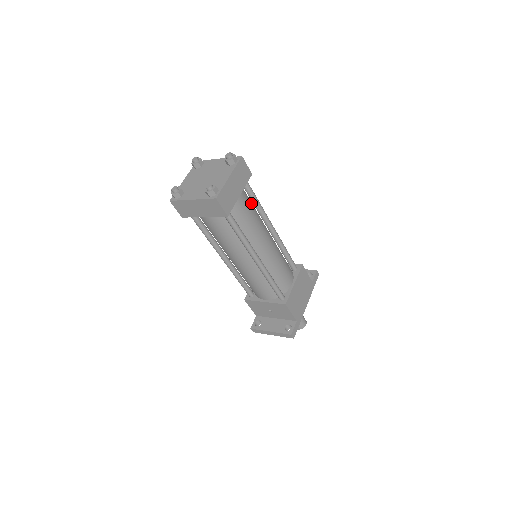
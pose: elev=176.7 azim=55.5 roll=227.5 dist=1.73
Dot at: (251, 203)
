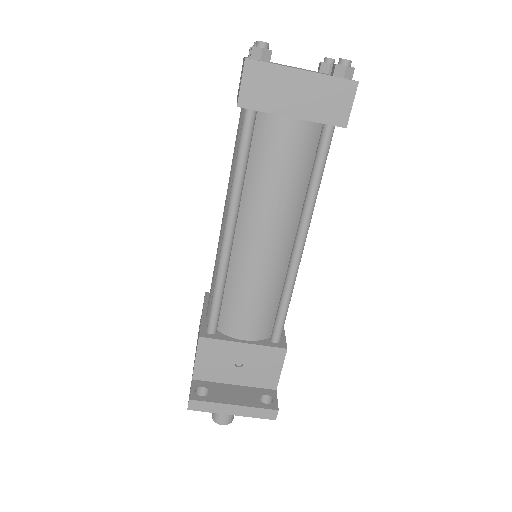
Dot at: occluded
